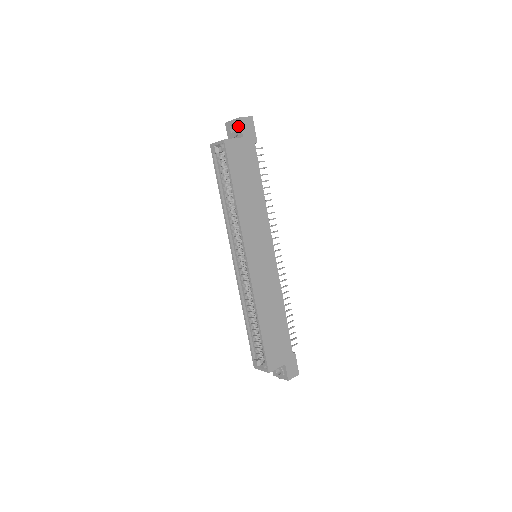
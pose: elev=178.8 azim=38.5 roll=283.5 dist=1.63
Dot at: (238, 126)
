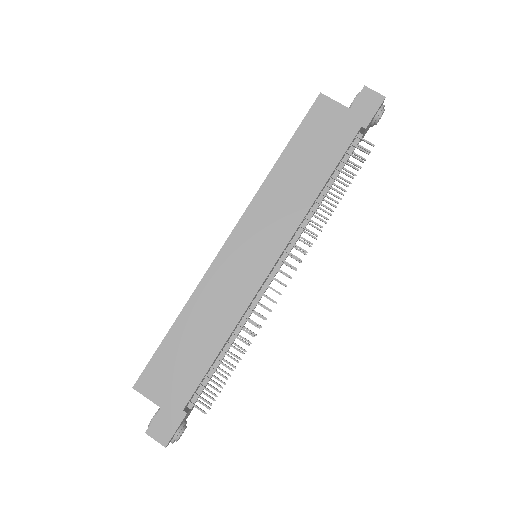
Dot at: (358, 97)
